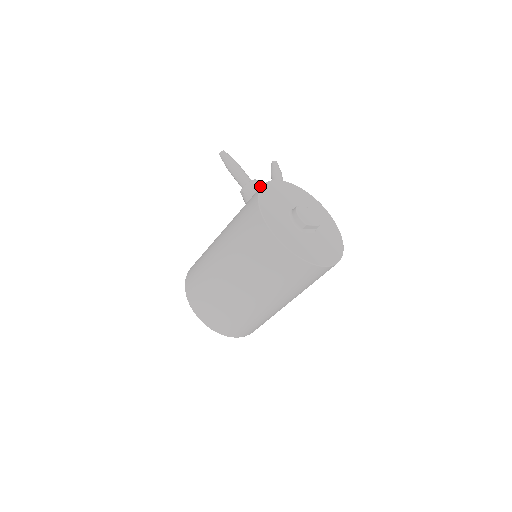
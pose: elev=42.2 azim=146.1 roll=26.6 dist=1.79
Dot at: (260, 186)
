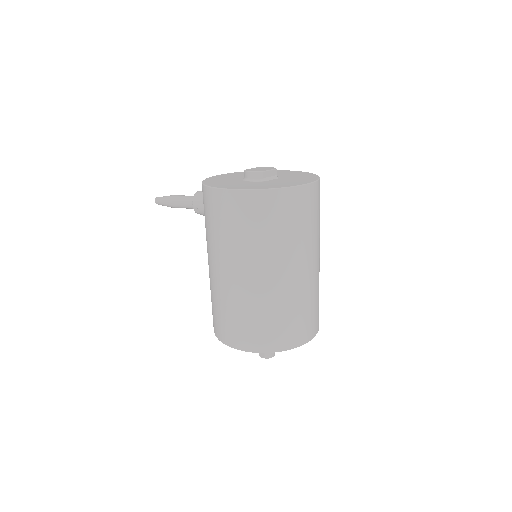
Dot at: occluded
